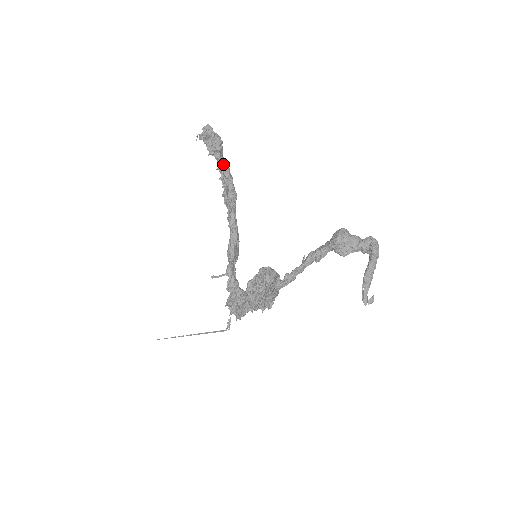
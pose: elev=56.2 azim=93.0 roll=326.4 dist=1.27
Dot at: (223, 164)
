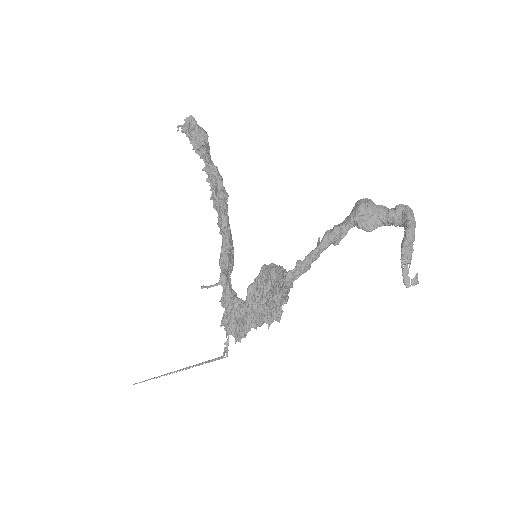
Dot at: (210, 162)
